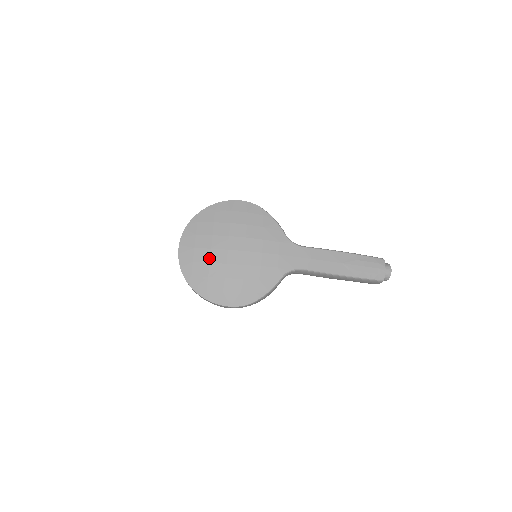
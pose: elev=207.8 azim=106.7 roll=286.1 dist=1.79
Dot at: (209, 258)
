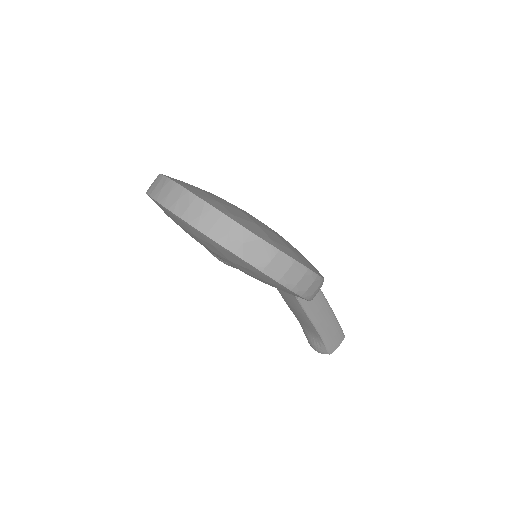
Dot at: (236, 207)
